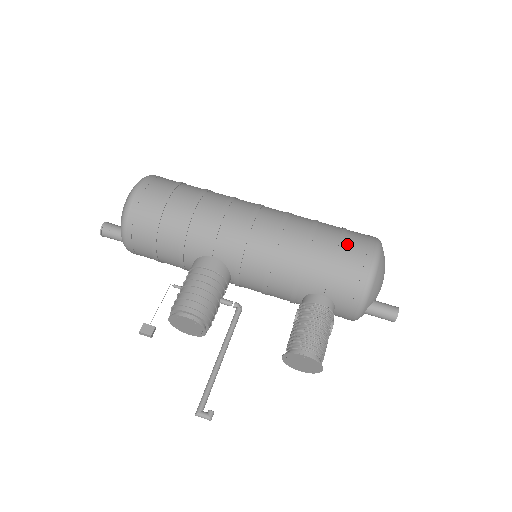
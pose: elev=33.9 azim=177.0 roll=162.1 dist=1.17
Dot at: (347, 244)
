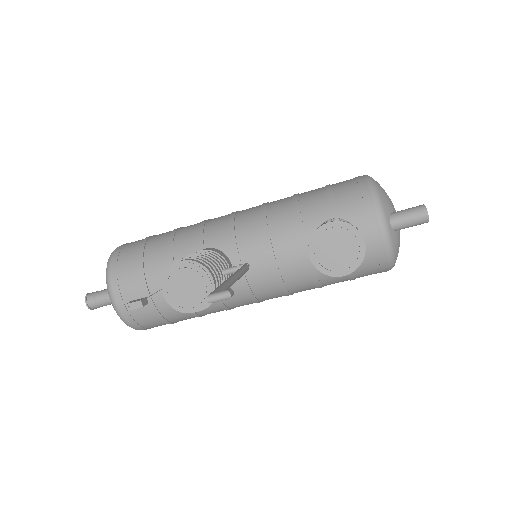
Dot at: occluded
